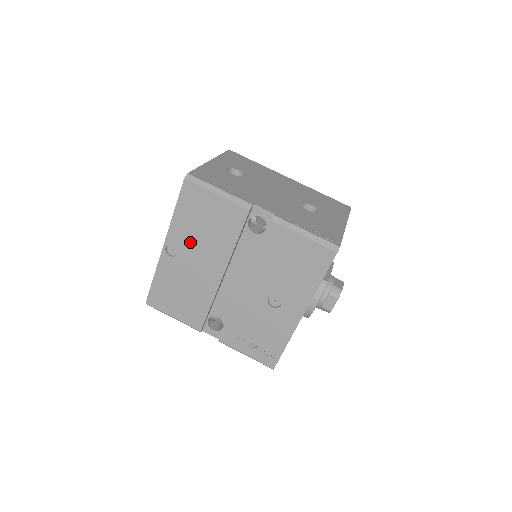
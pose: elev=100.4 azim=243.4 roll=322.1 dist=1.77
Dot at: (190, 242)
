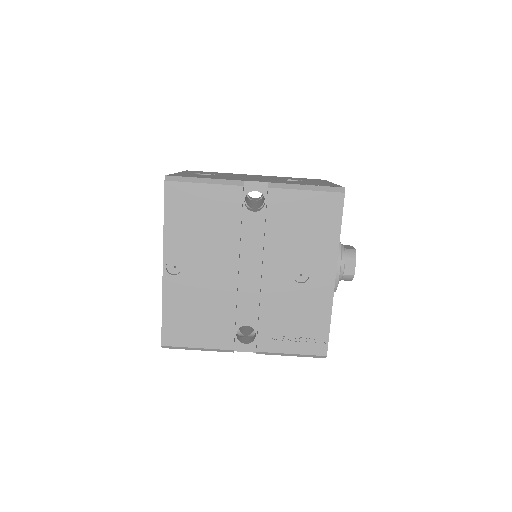
Dot at: (191, 249)
